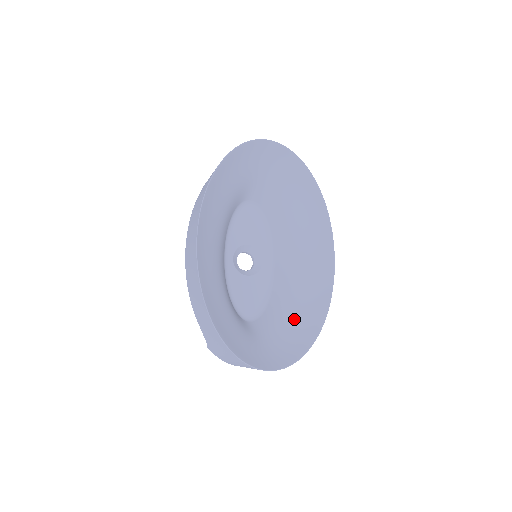
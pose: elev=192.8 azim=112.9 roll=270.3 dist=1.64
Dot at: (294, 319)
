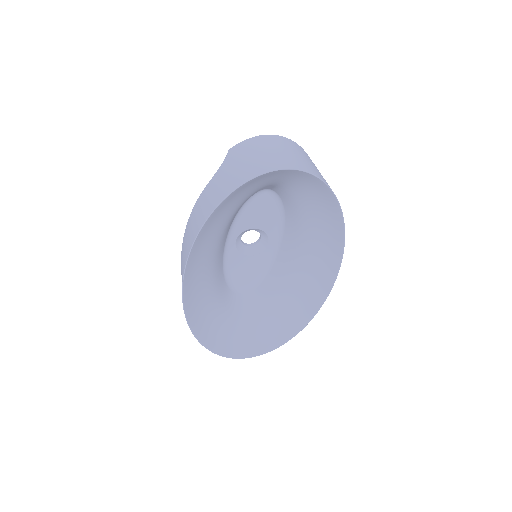
Dot at: (277, 314)
